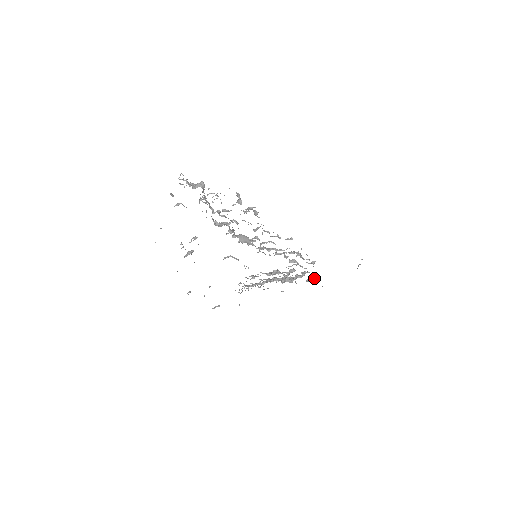
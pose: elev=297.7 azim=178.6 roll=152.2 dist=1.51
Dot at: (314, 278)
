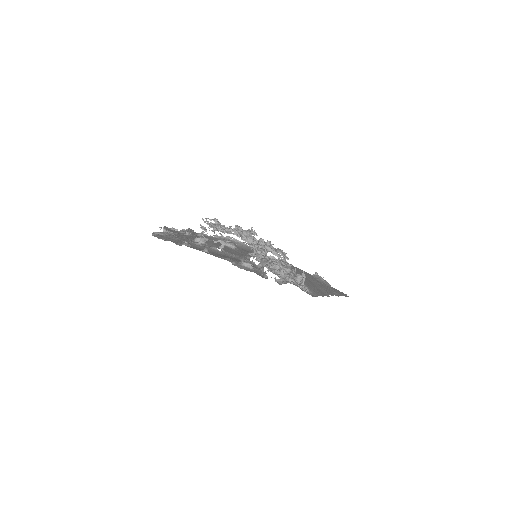
Dot at: occluded
